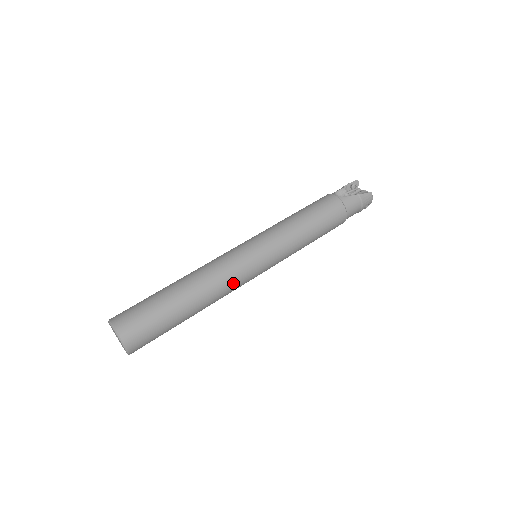
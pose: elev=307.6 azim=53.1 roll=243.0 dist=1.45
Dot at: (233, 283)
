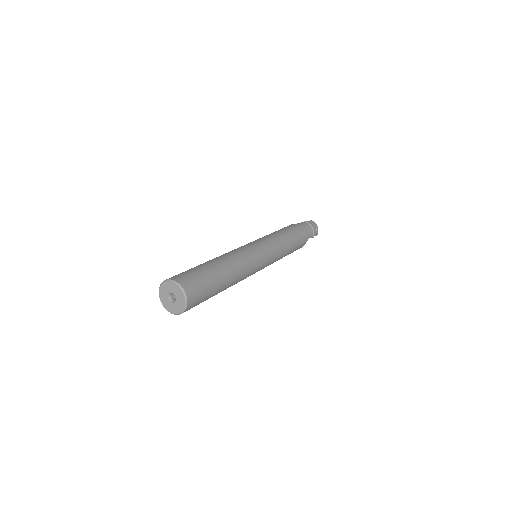
Dot at: (246, 256)
